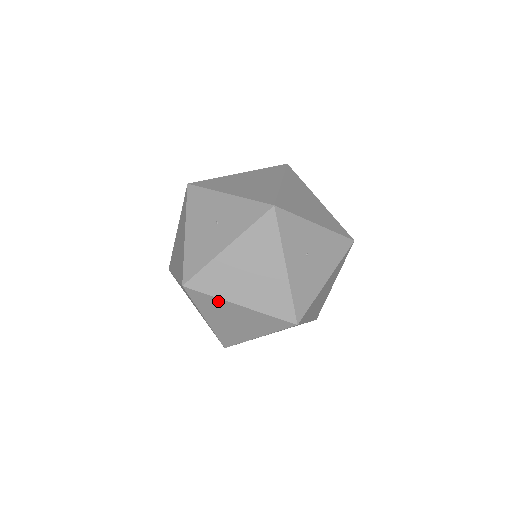
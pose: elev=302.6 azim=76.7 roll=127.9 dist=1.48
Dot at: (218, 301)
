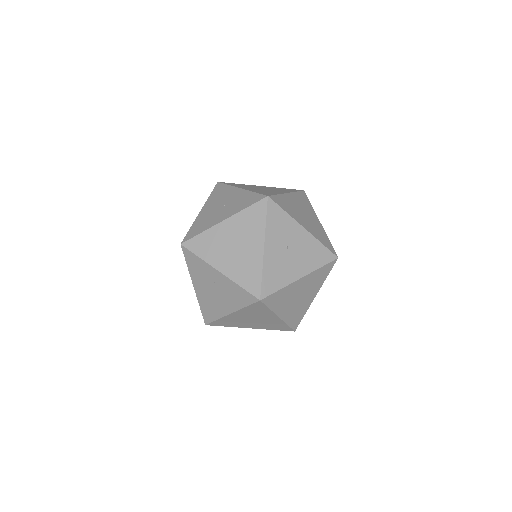
Dot at: (204, 264)
